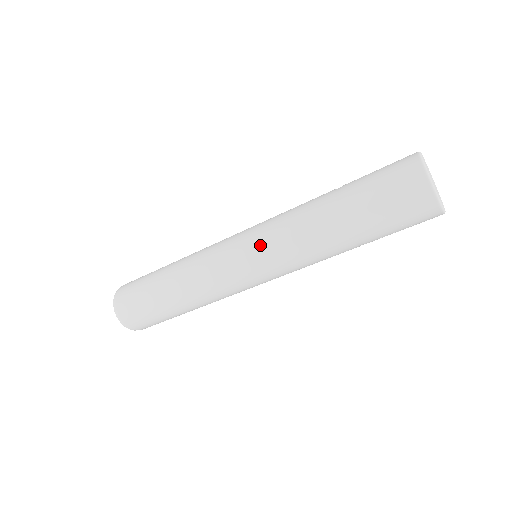
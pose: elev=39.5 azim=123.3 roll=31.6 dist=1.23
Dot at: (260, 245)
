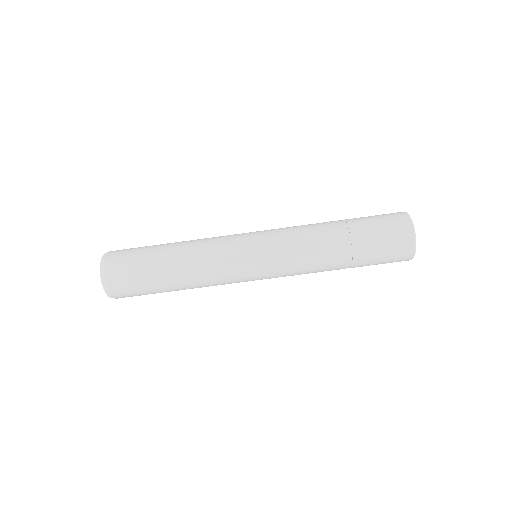
Dot at: (272, 237)
